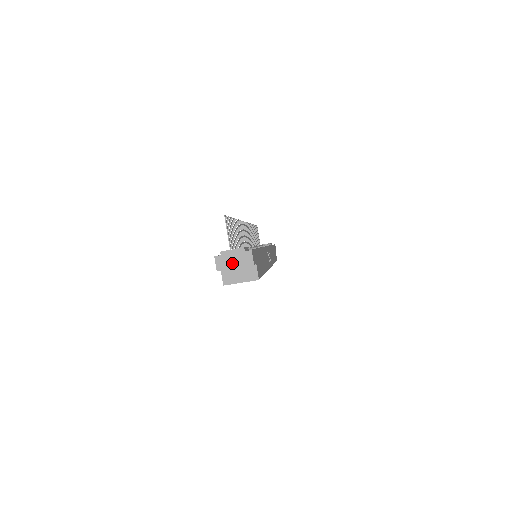
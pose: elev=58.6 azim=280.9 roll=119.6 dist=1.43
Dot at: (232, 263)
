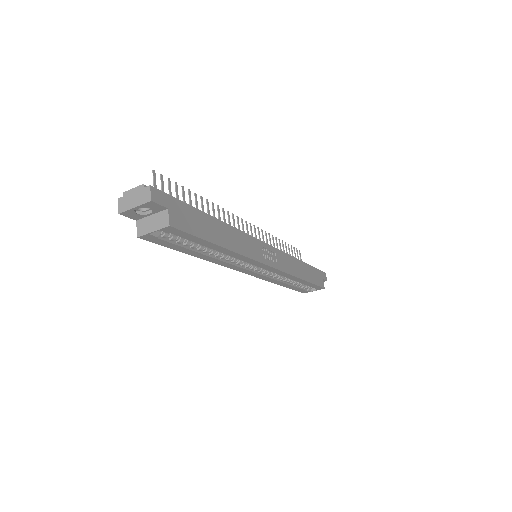
Dot at: (132, 202)
